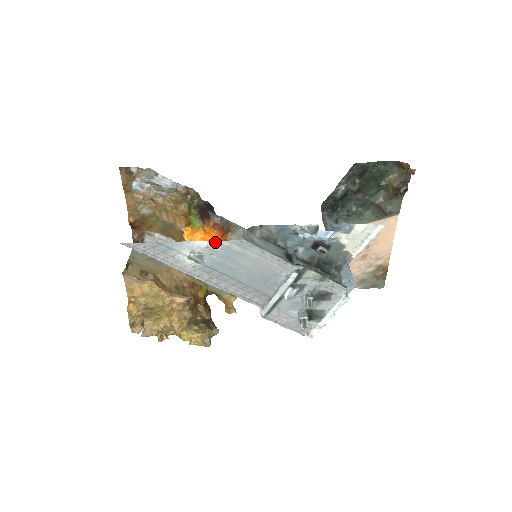
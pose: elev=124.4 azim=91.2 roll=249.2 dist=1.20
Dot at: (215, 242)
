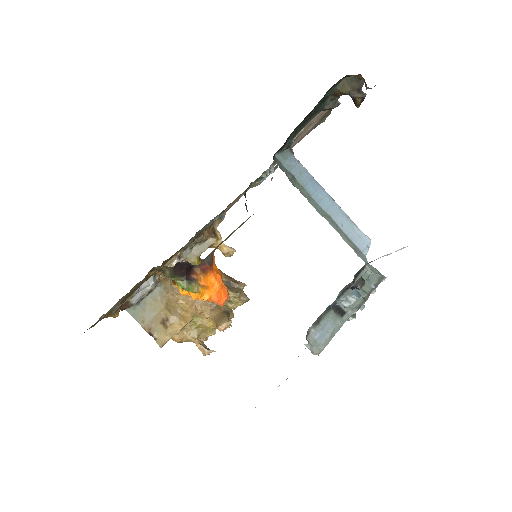
Dot at: occluded
